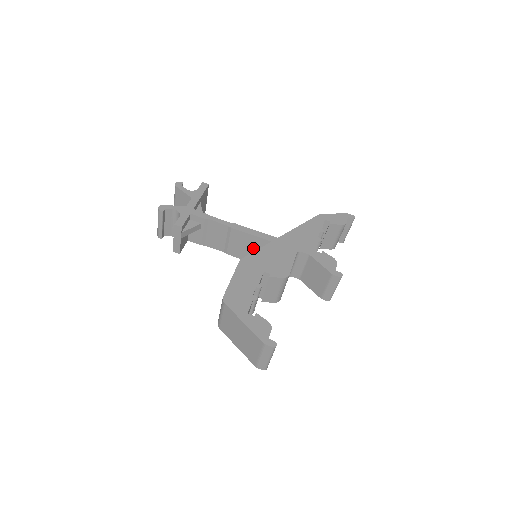
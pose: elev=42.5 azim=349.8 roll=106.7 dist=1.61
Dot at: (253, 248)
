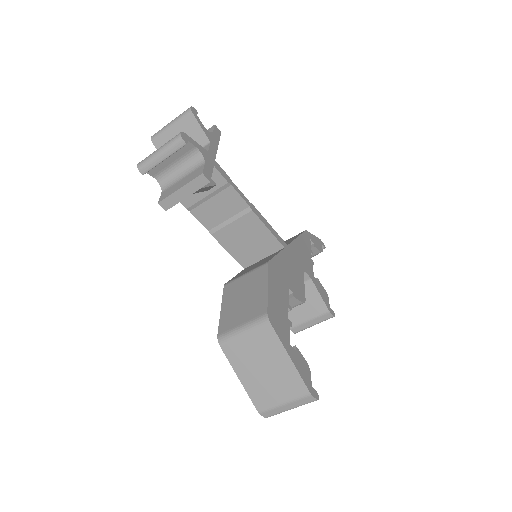
Dot at: (254, 244)
